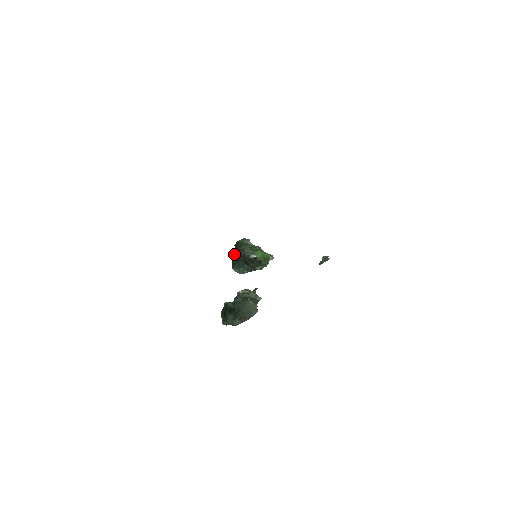
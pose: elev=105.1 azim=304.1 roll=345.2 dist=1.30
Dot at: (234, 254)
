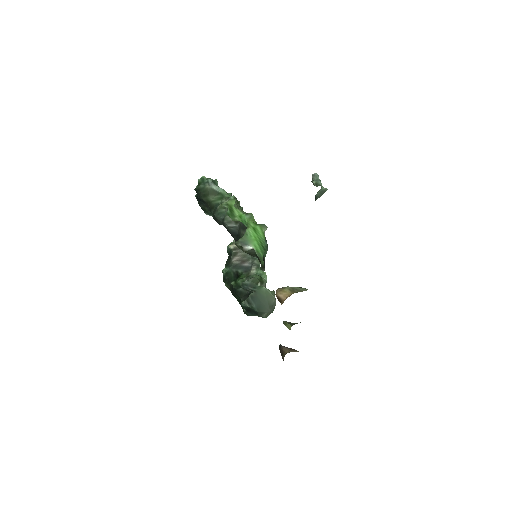
Dot at: (199, 201)
